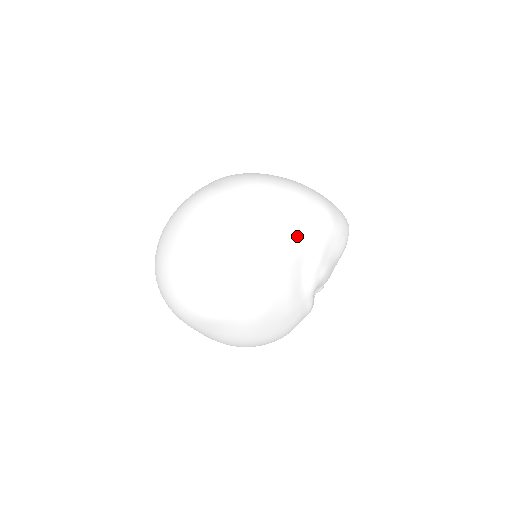
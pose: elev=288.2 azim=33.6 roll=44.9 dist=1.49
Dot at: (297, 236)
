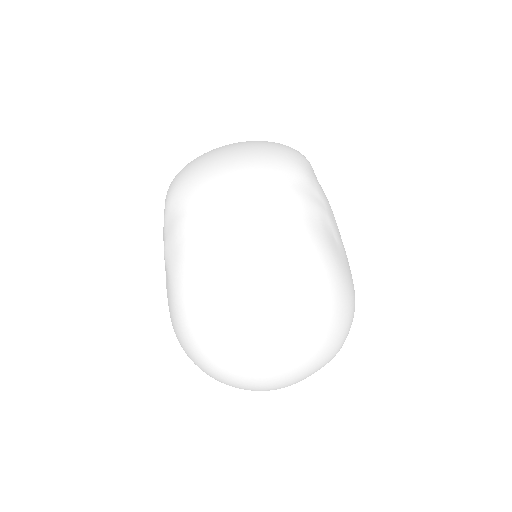
Dot at: occluded
